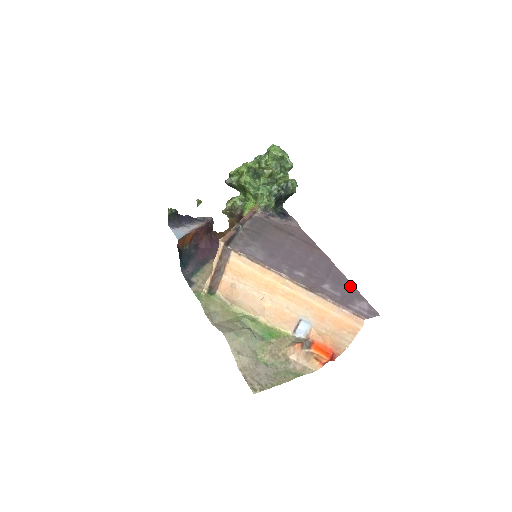
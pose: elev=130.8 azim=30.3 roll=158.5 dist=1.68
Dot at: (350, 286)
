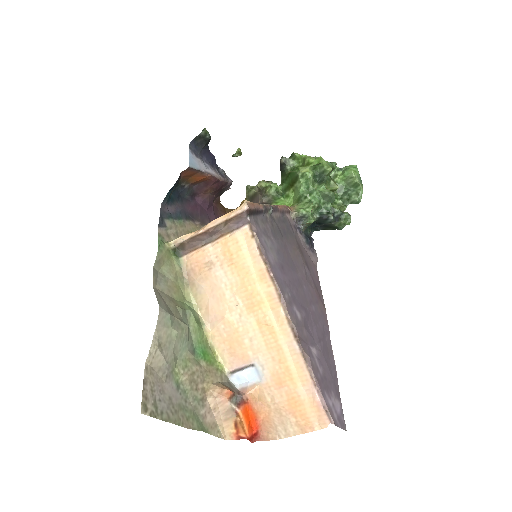
Dot at: (334, 371)
